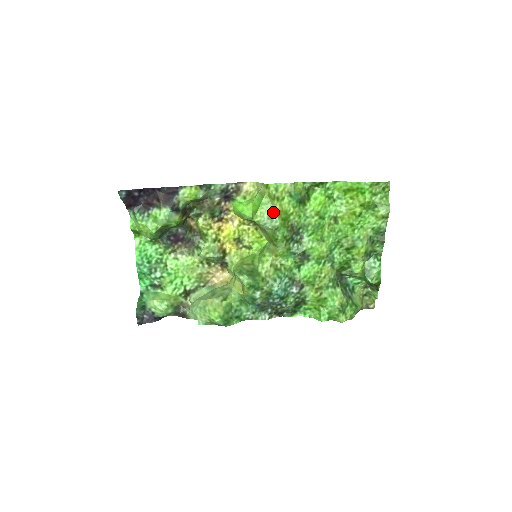
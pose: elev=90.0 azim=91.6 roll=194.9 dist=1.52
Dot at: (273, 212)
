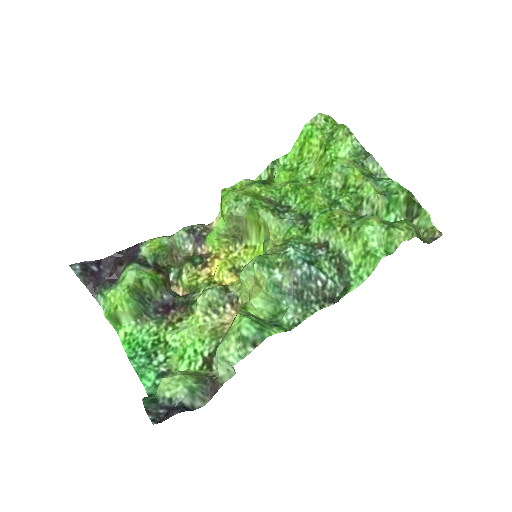
Dot at: (238, 195)
